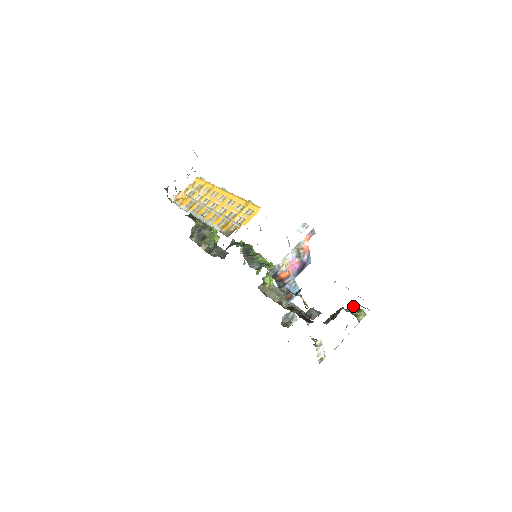
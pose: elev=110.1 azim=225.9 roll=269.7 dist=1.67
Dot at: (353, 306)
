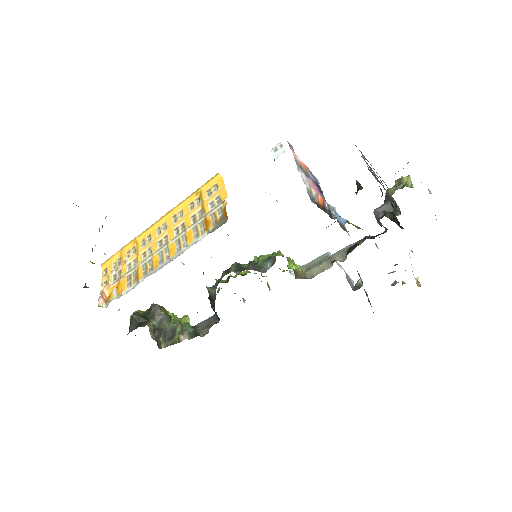
Dot at: occluded
